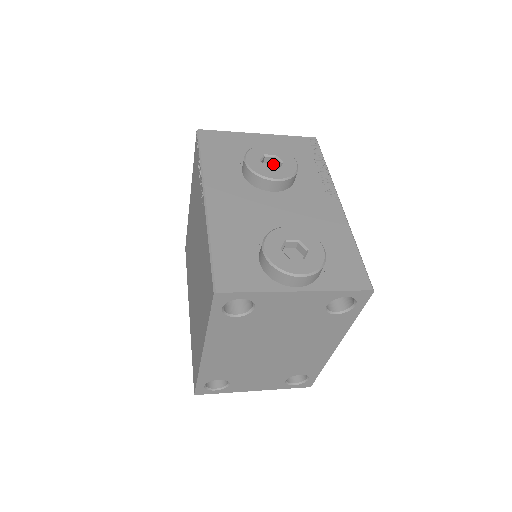
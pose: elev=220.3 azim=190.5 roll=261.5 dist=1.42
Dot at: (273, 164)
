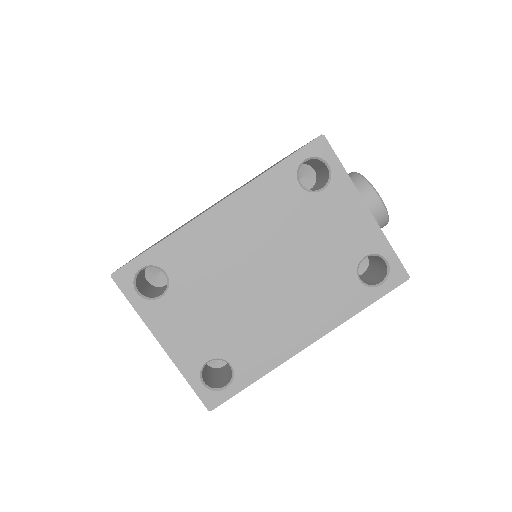
Dot at: occluded
